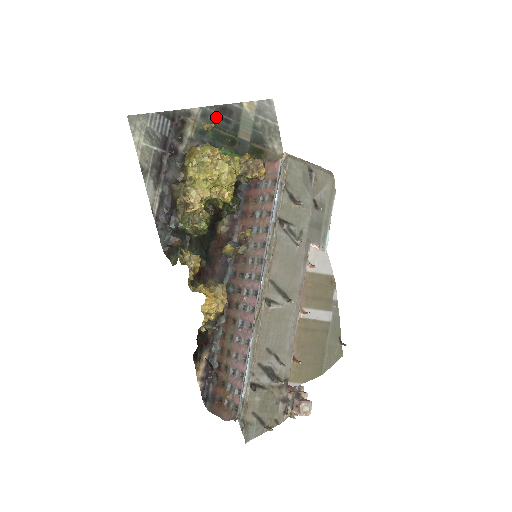
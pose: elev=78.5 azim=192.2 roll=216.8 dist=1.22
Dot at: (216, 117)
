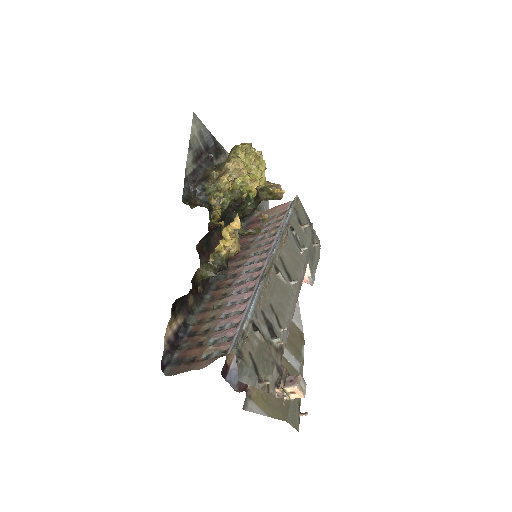
Dot at: occluded
